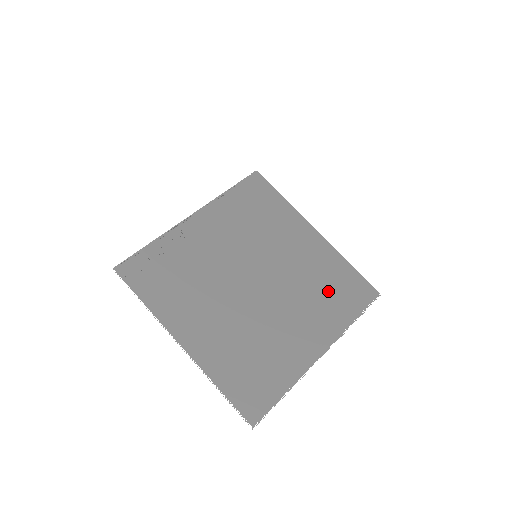
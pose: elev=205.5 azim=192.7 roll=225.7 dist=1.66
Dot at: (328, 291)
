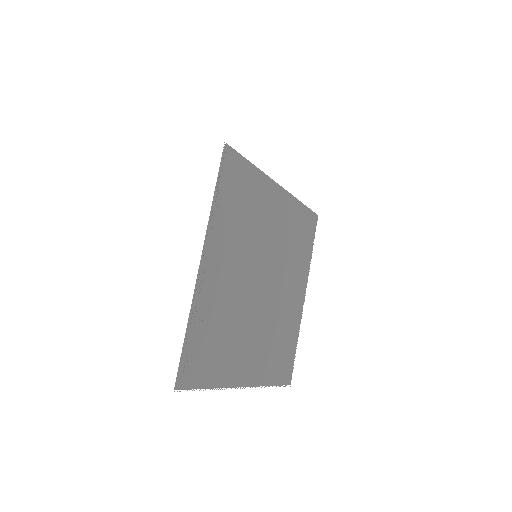
Dot at: (297, 243)
